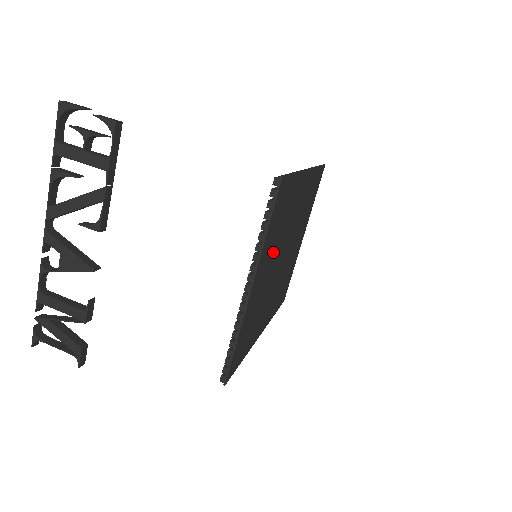
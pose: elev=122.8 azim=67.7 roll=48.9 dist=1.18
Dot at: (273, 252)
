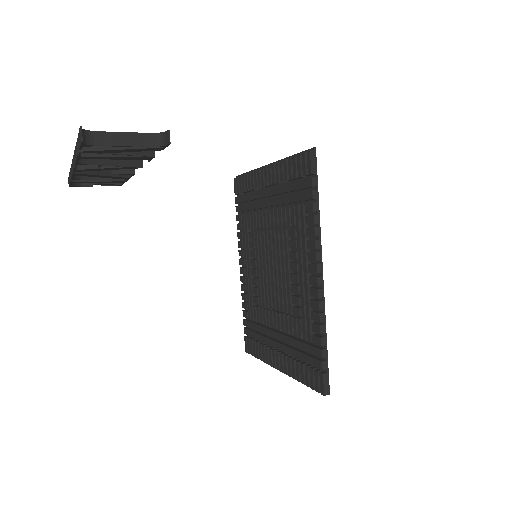
Dot at: occluded
